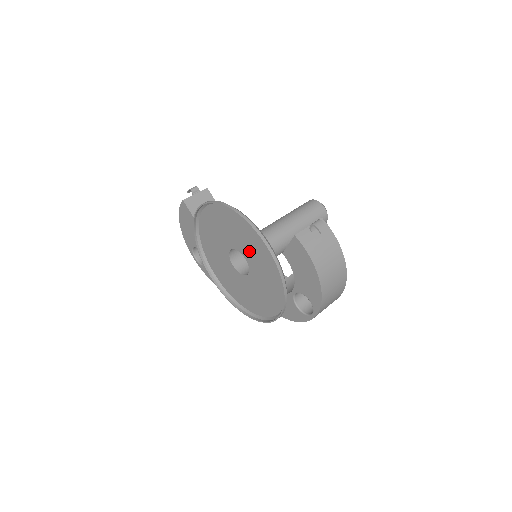
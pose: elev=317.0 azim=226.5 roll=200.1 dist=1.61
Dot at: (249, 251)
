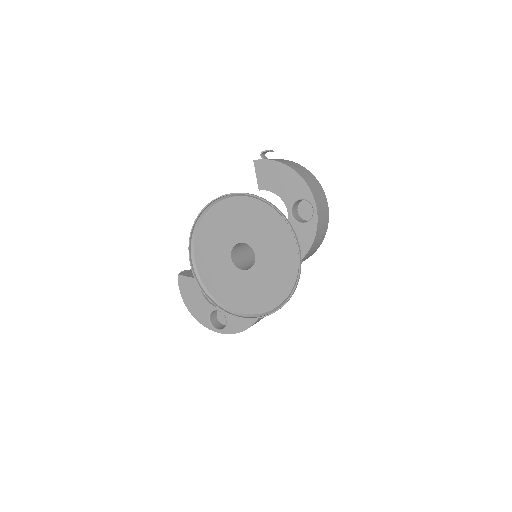
Dot at: (241, 229)
